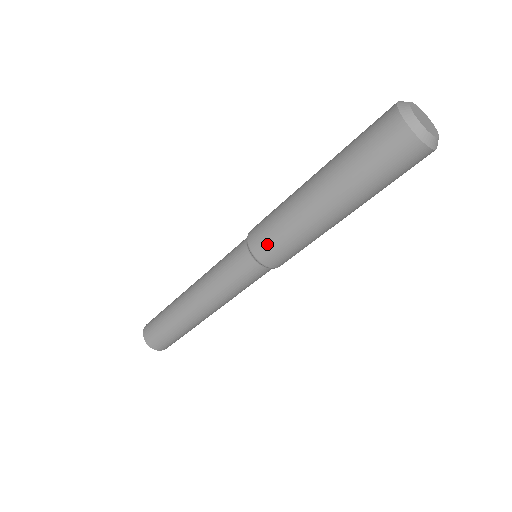
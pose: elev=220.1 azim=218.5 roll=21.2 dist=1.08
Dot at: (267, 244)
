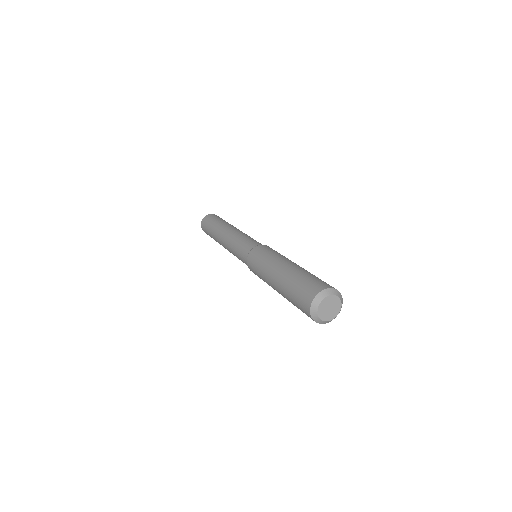
Dot at: occluded
